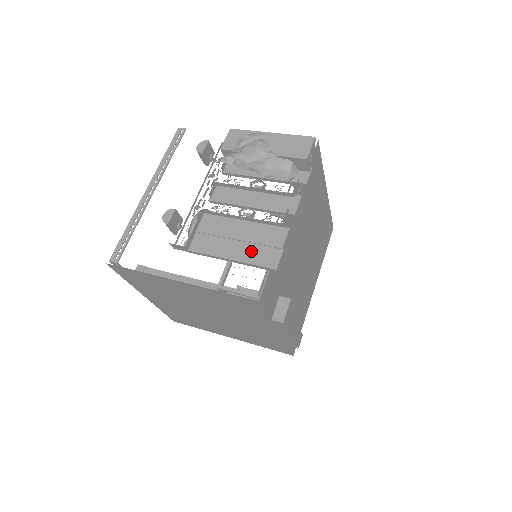
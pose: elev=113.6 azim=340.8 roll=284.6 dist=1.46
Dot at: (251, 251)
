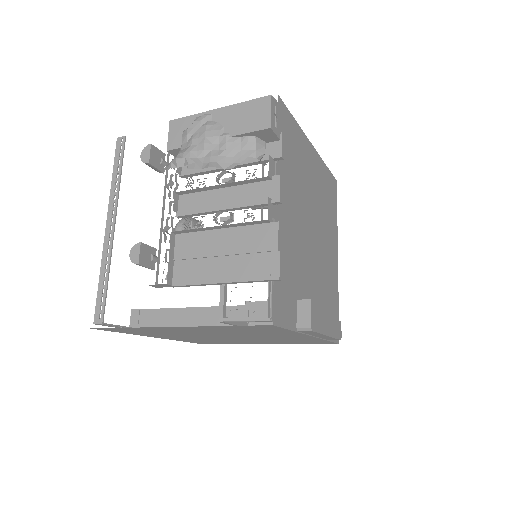
Dot at: (243, 265)
